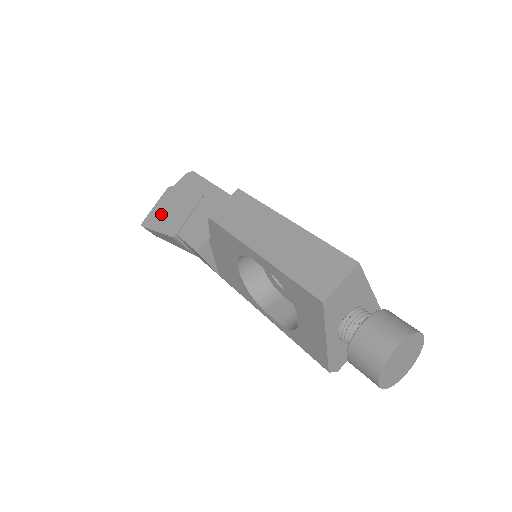
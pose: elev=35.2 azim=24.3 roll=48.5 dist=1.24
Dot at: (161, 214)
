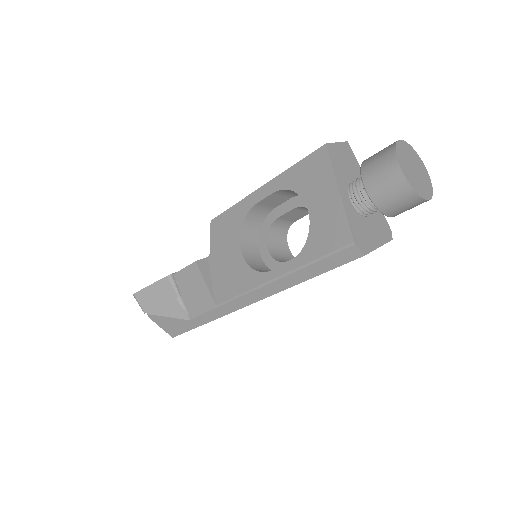
Dot at: occluded
